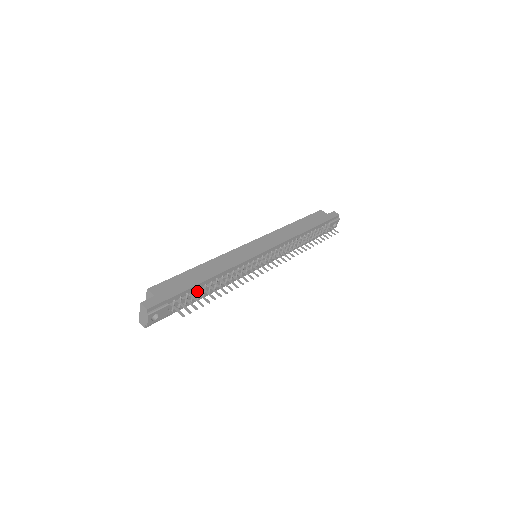
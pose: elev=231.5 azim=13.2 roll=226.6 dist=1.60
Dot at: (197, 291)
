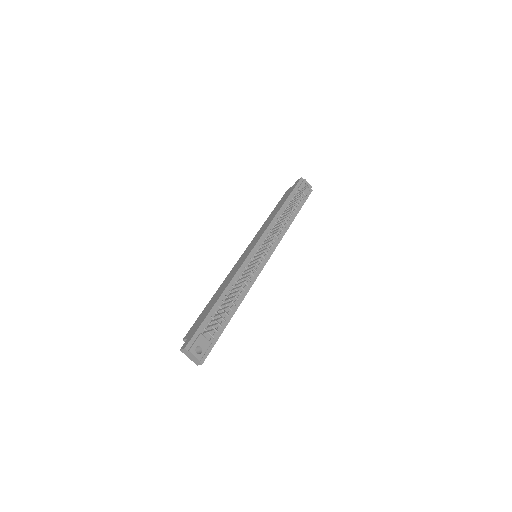
Dot at: (219, 310)
